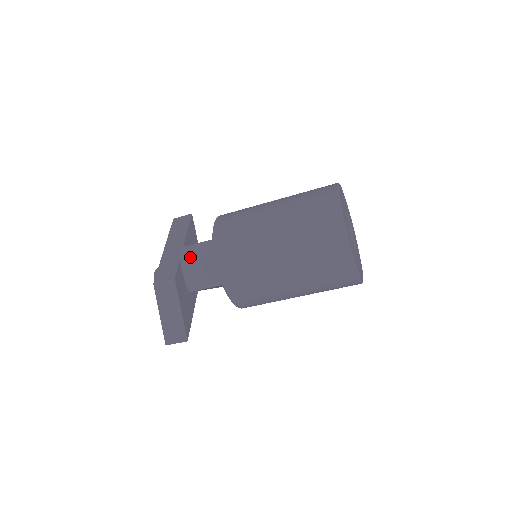
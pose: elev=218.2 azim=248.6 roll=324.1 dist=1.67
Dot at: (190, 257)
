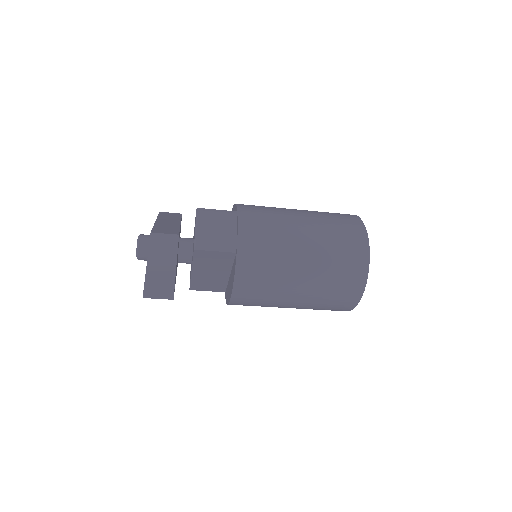
Dot at: (209, 216)
